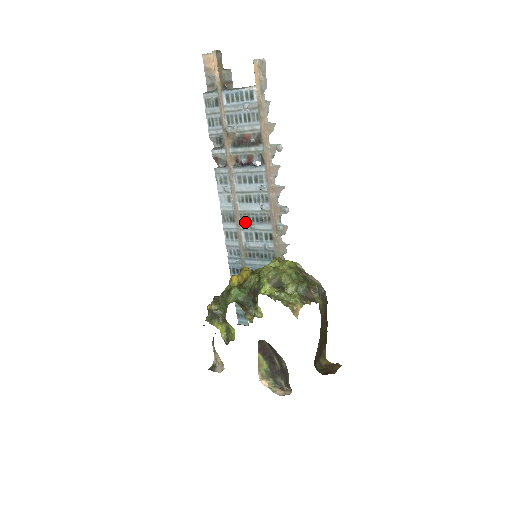
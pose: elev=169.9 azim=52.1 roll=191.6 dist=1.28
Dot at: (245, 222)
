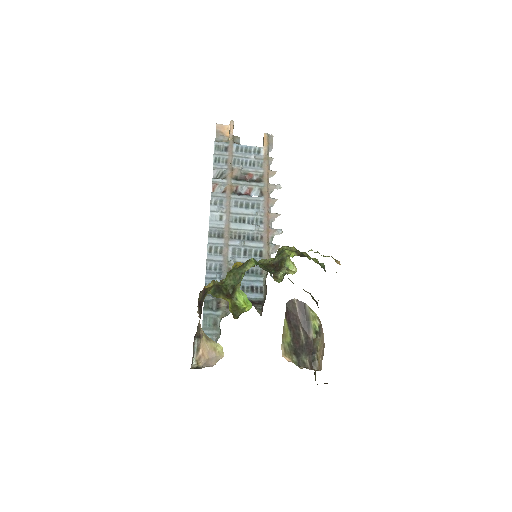
Dot at: (235, 239)
